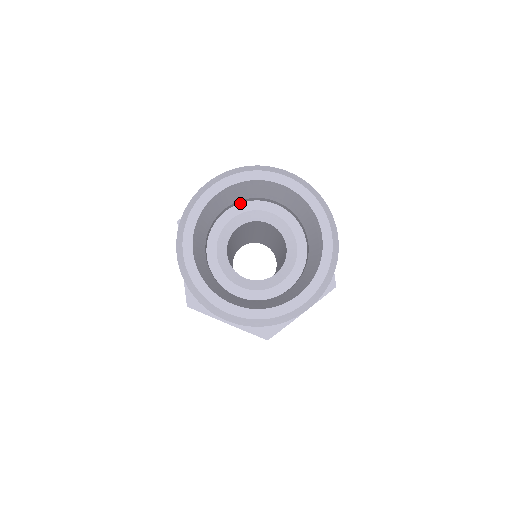
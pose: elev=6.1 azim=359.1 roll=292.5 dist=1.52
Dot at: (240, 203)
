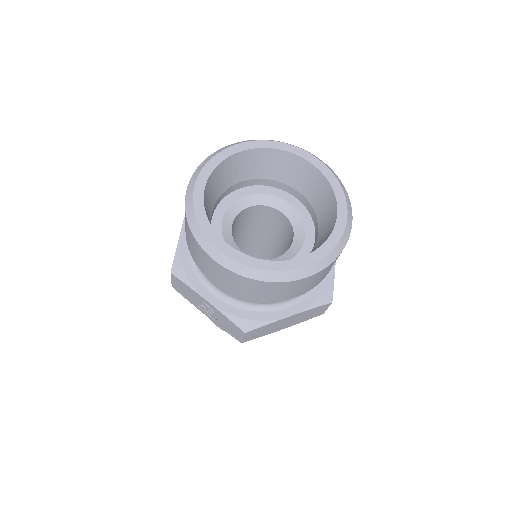
Dot at: (260, 185)
